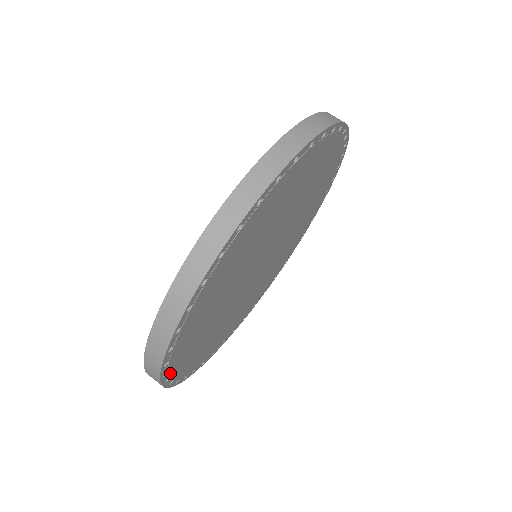
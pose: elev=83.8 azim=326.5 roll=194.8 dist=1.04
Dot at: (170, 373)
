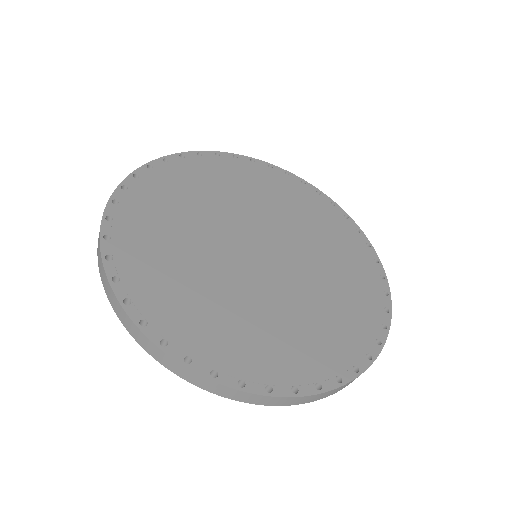
Dot at: (181, 348)
